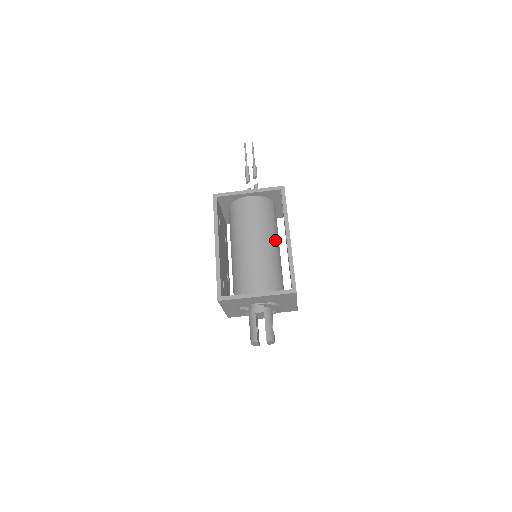
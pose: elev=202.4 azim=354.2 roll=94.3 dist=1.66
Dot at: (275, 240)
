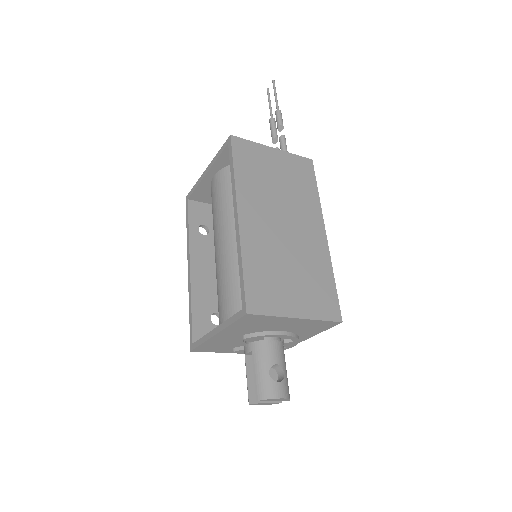
Dot at: occluded
